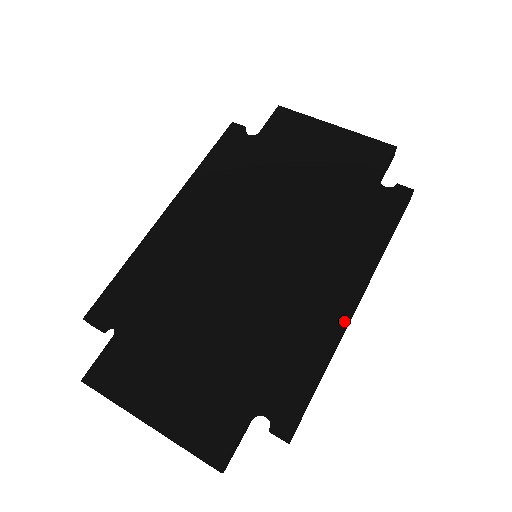
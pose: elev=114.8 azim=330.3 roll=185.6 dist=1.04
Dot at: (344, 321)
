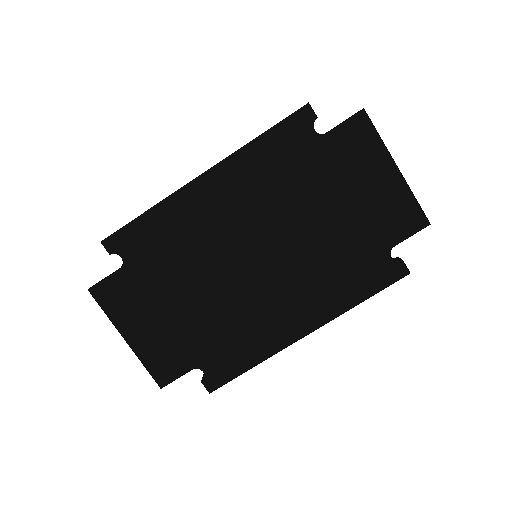
Dot at: (287, 343)
